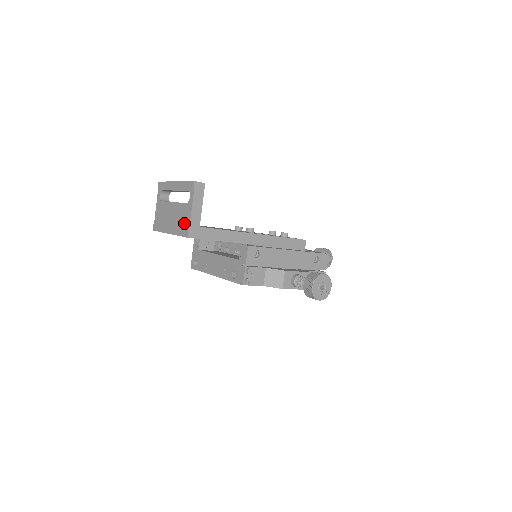
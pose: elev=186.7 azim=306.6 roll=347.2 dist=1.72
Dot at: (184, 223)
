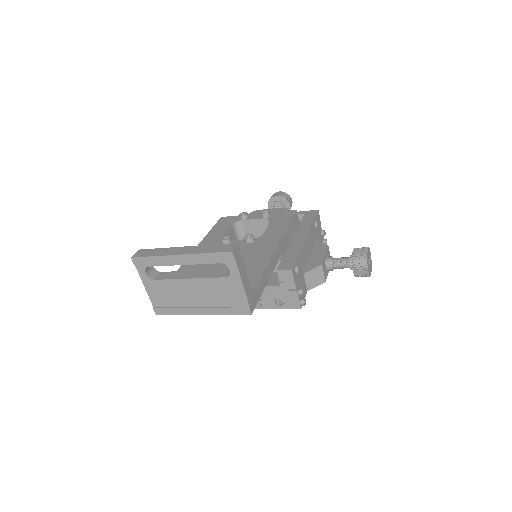
Dot at: (233, 300)
